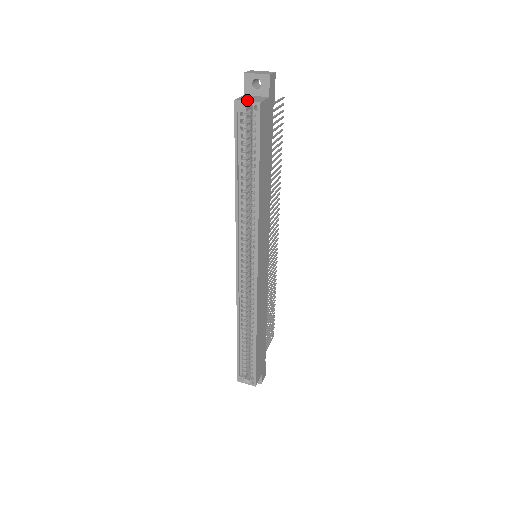
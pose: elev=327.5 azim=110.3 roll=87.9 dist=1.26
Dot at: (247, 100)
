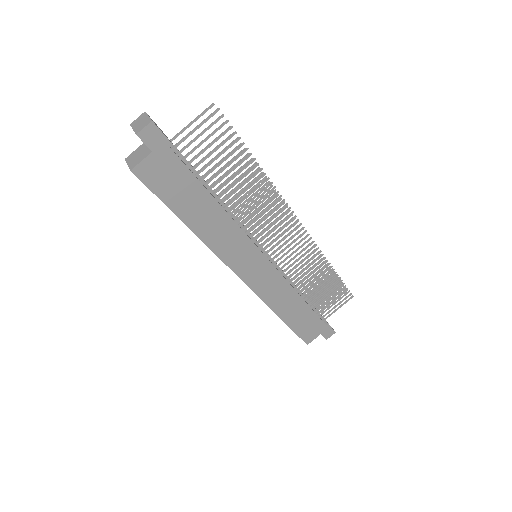
Dot at: (129, 162)
